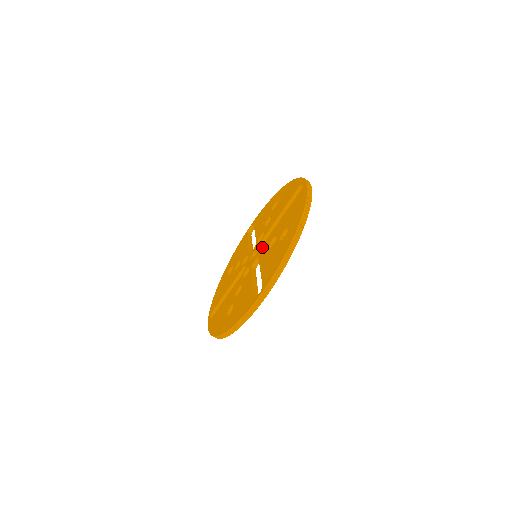
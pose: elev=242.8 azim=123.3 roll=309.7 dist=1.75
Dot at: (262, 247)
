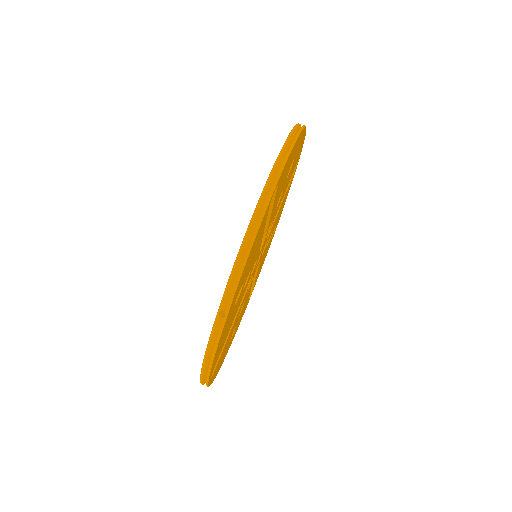
Dot at: occluded
